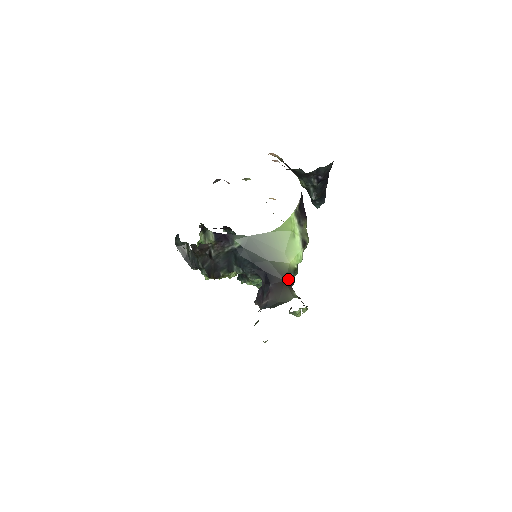
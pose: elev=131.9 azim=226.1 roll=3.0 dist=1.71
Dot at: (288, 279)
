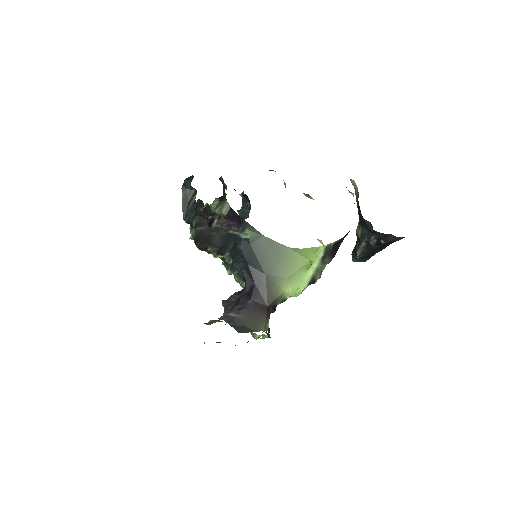
Dot at: (272, 306)
